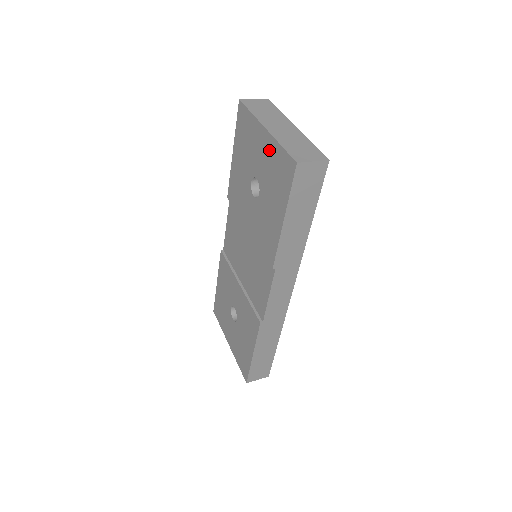
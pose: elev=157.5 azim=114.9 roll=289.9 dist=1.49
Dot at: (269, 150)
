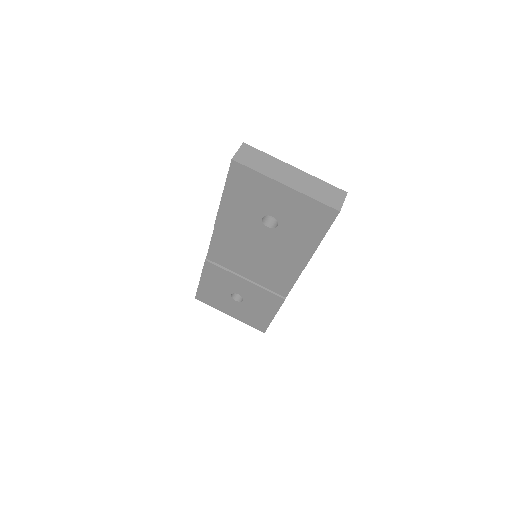
Dot at: (294, 200)
